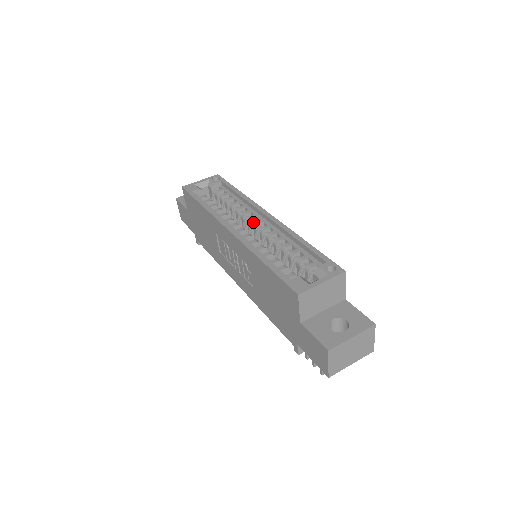
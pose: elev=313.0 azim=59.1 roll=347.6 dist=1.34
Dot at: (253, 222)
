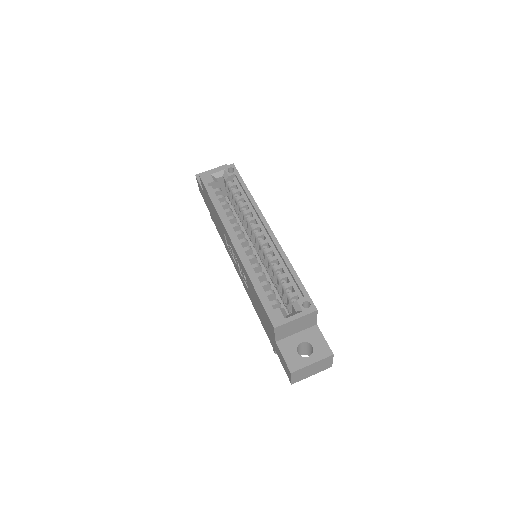
Dot at: (255, 231)
